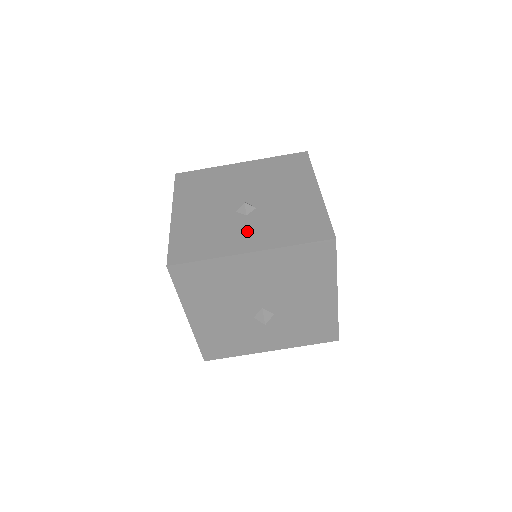
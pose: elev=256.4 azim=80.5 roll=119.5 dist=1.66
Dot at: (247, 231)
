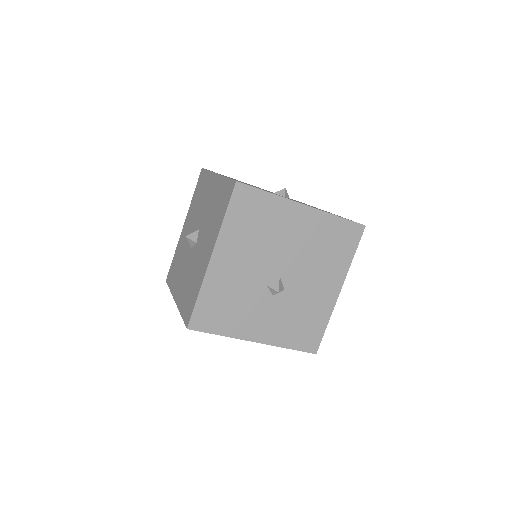
Dot at: (264, 317)
